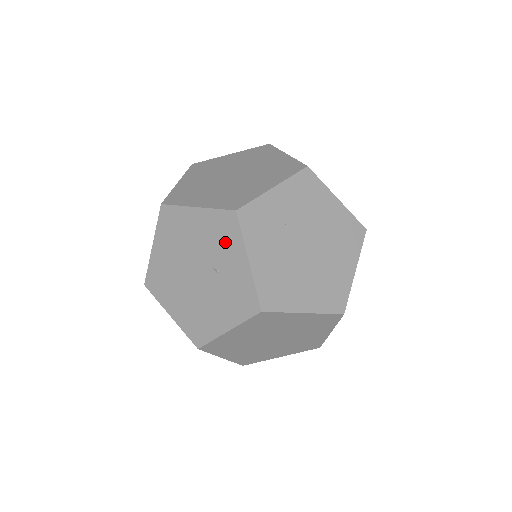
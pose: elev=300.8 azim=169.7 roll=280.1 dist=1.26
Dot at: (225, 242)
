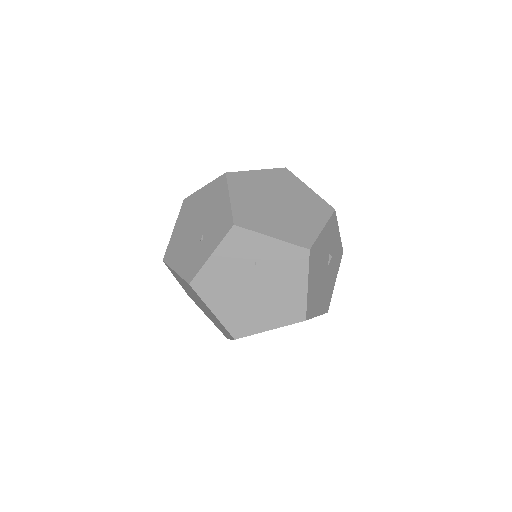
Dot at: (217, 232)
